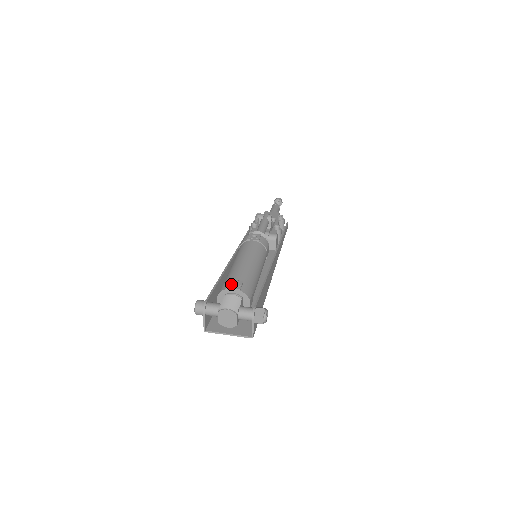
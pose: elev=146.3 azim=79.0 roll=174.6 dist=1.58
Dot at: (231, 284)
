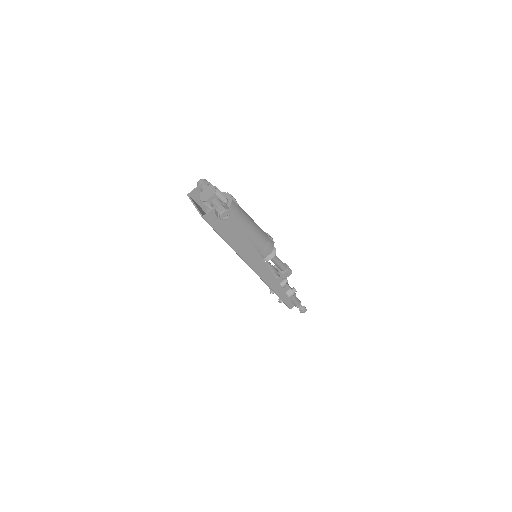
Dot at: occluded
